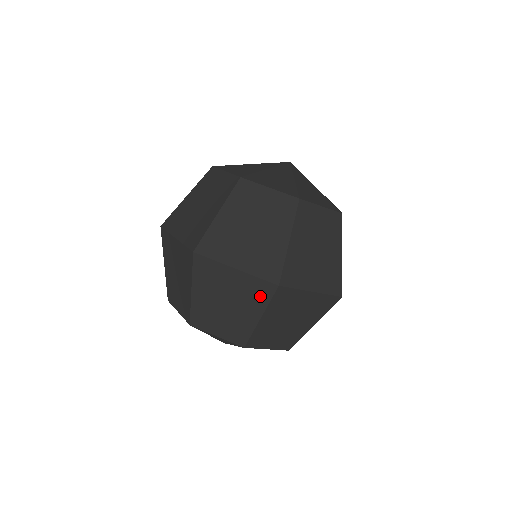
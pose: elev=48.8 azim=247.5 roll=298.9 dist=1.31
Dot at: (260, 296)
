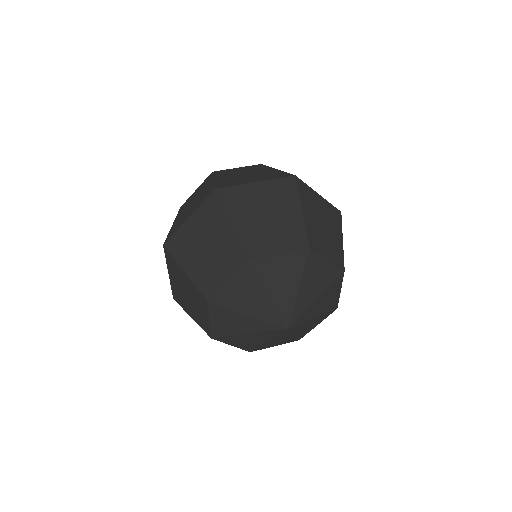
Dot at: (215, 211)
